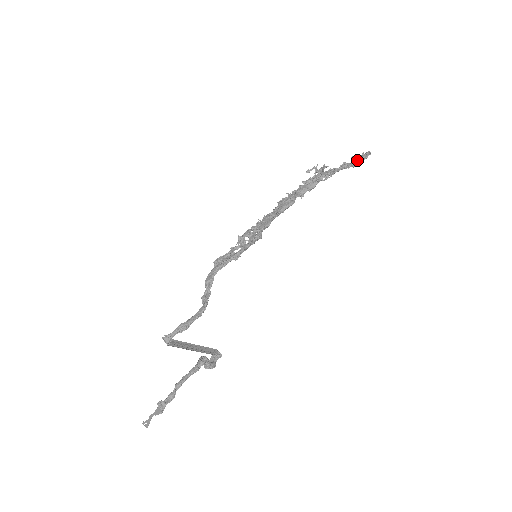
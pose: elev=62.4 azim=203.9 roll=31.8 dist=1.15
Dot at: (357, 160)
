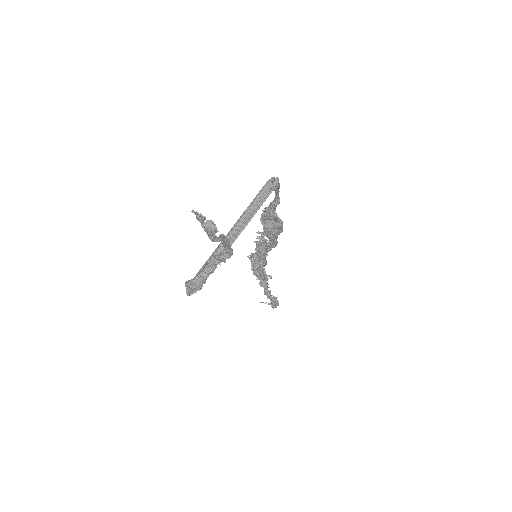
Dot at: (275, 299)
